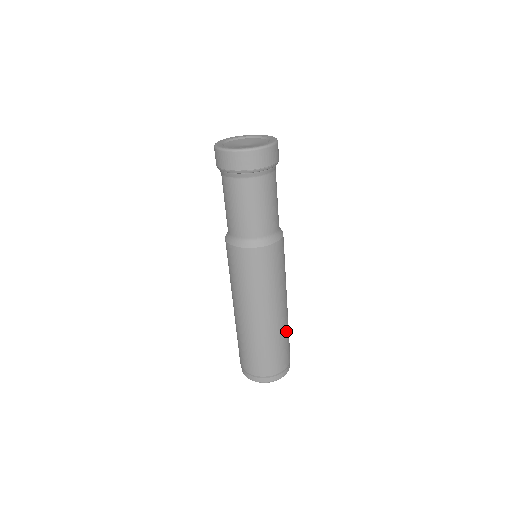
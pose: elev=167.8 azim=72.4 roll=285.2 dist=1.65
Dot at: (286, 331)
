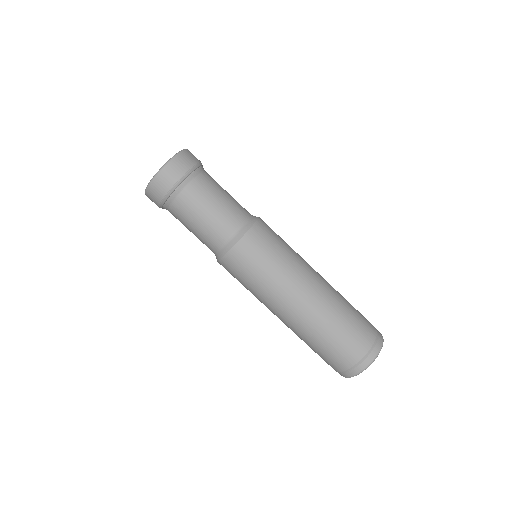
Dot at: (339, 308)
